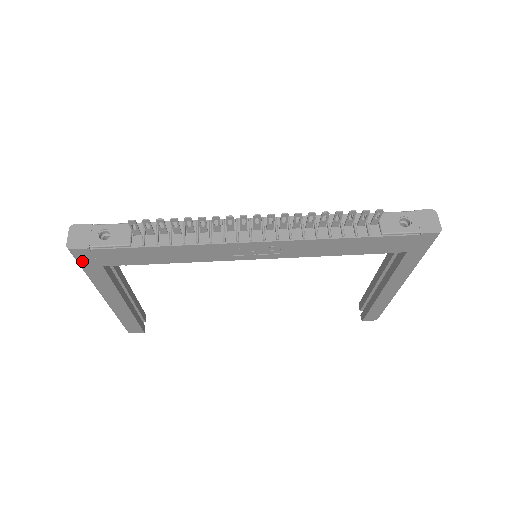
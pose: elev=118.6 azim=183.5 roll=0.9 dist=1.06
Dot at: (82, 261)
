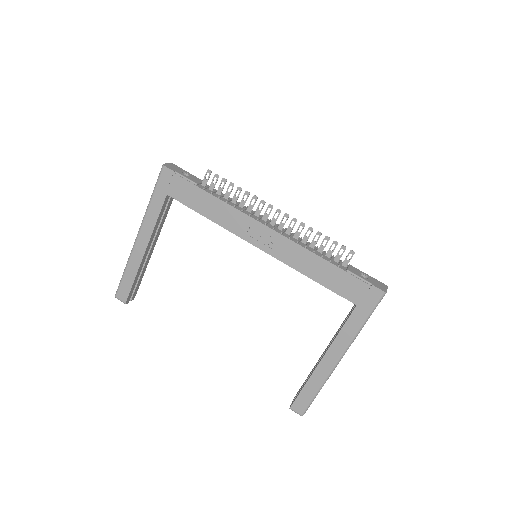
Dot at: (160, 182)
